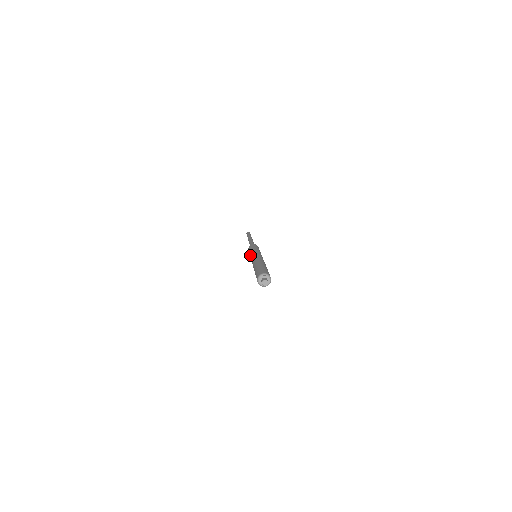
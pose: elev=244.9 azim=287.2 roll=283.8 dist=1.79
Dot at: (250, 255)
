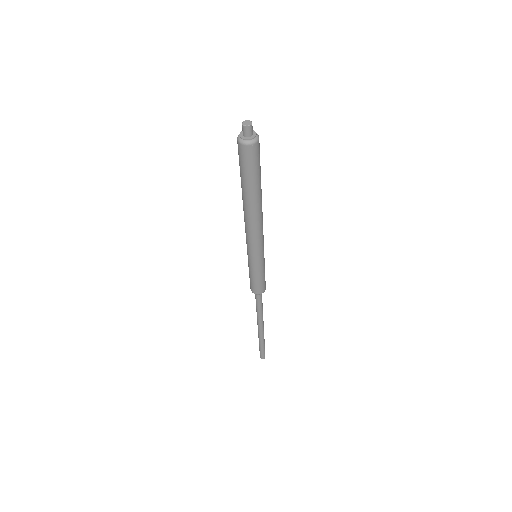
Dot at: occluded
